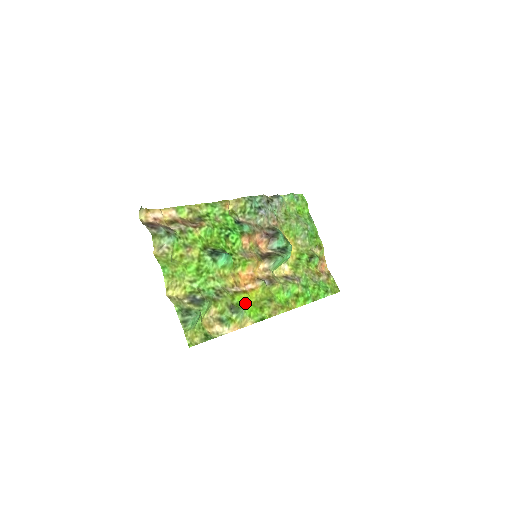
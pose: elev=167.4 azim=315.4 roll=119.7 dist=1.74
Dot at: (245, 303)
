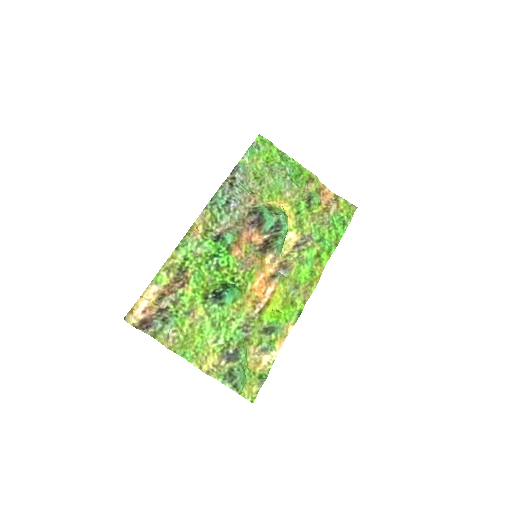
Dot at: (275, 315)
